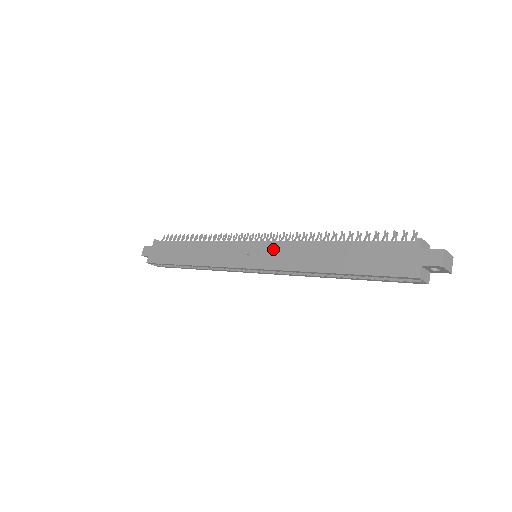
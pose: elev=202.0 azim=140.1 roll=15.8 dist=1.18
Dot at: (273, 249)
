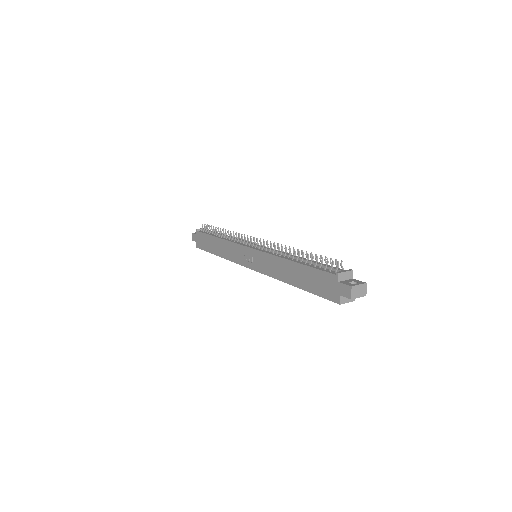
Dot at: (261, 258)
